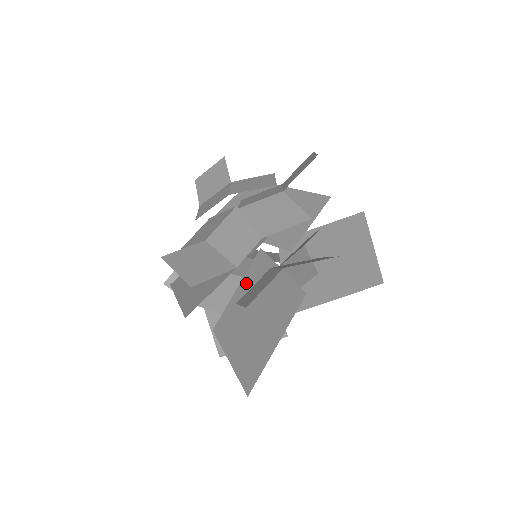
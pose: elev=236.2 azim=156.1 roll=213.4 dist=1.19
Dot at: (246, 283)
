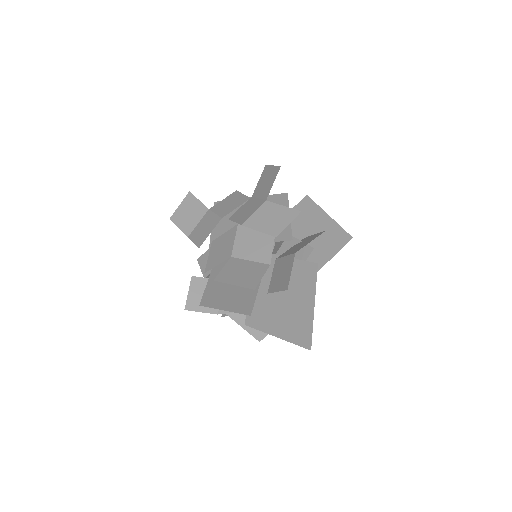
Dot at: occluded
